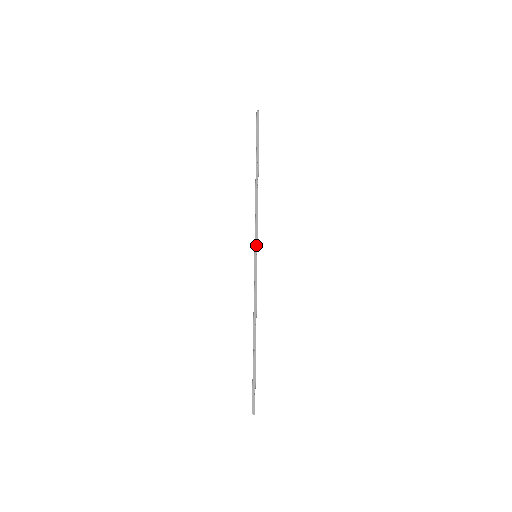
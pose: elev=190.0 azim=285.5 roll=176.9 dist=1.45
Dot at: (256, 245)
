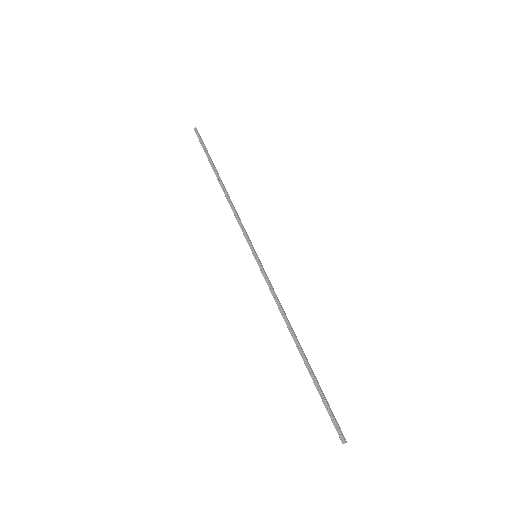
Dot at: (250, 245)
